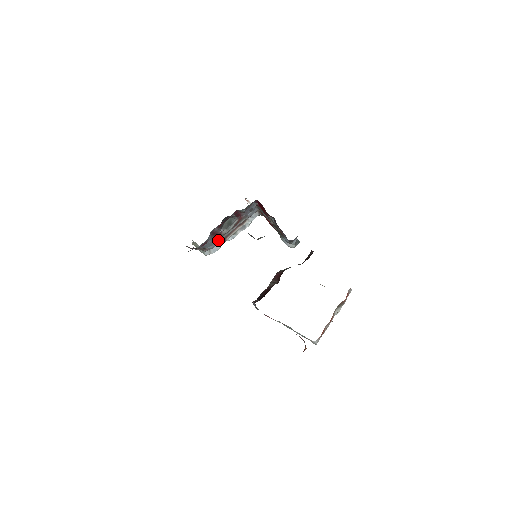
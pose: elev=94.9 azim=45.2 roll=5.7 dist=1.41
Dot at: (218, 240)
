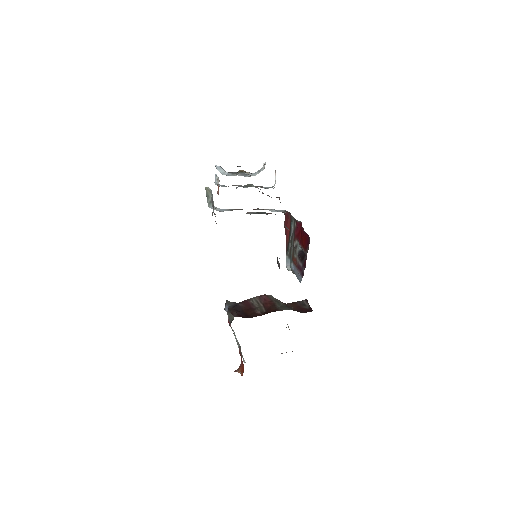
Dot at: occluded
